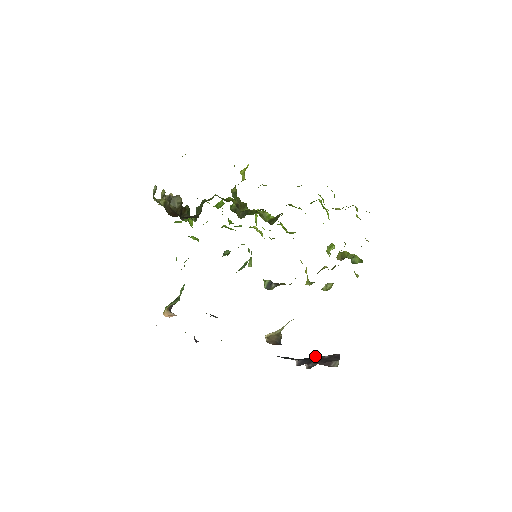
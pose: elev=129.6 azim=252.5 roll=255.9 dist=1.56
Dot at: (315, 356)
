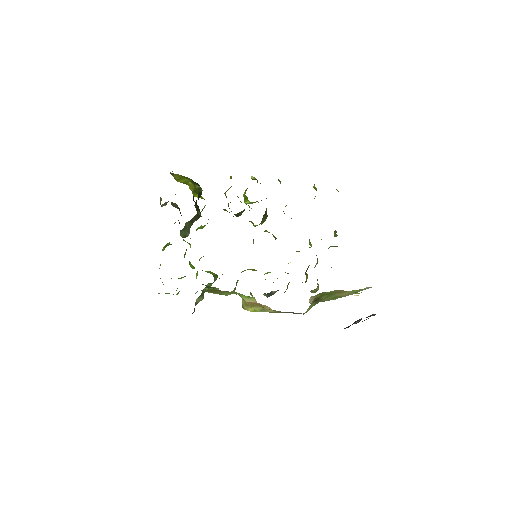
Dot at: occluded
